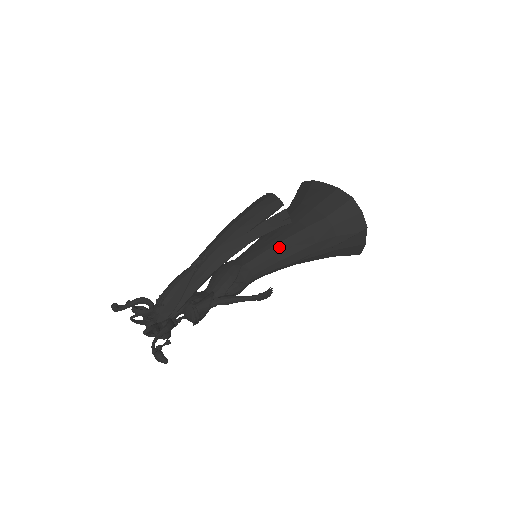
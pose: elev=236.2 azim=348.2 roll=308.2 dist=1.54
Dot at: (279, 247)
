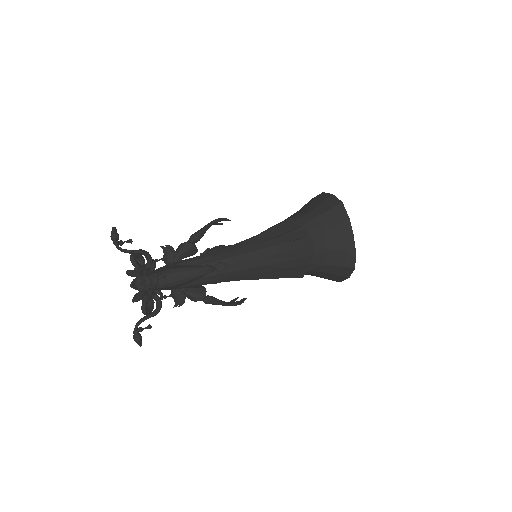
Dot at: occluded
